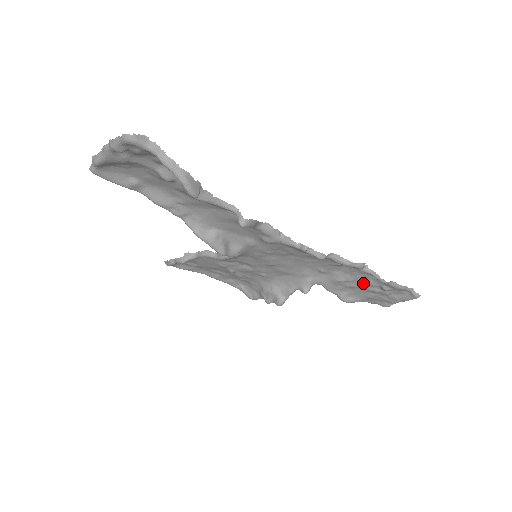
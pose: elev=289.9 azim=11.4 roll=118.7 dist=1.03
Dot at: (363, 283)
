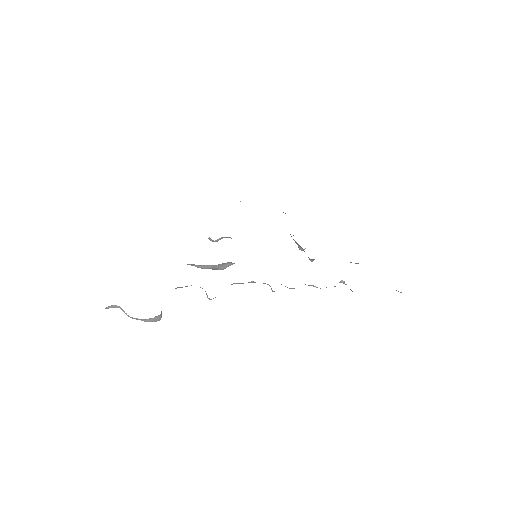
Dot at: occluded
